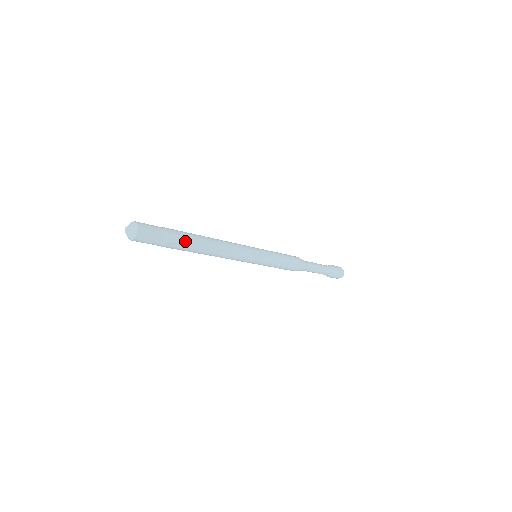
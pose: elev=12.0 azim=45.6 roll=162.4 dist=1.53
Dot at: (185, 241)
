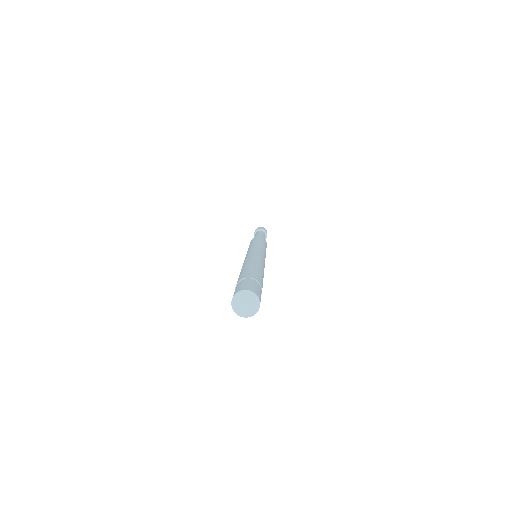
Dot at: (261, 278)
